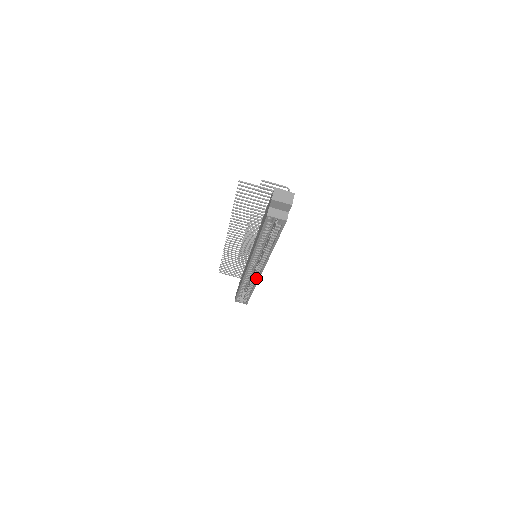
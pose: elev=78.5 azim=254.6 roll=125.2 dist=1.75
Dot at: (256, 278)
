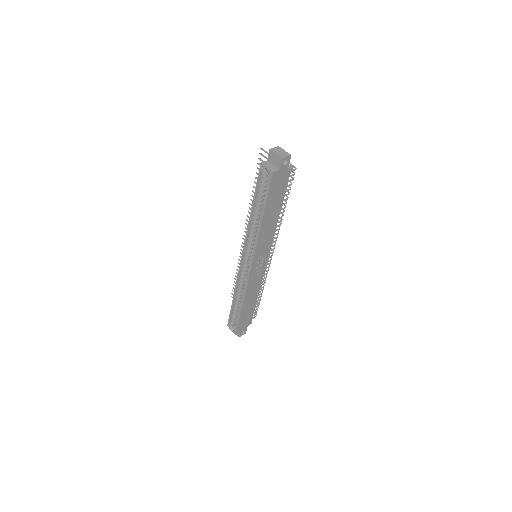
Dot at: (247, 282)
